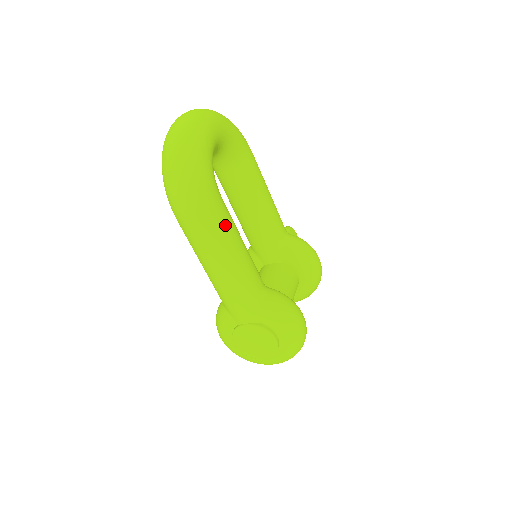
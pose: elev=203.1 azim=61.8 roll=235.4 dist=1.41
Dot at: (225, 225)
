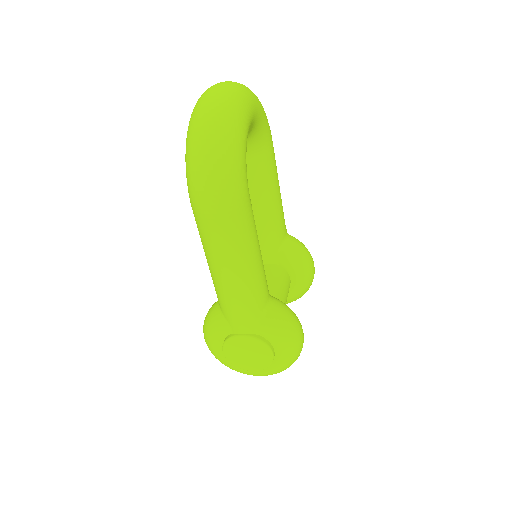
Dot at: (249, 227)
